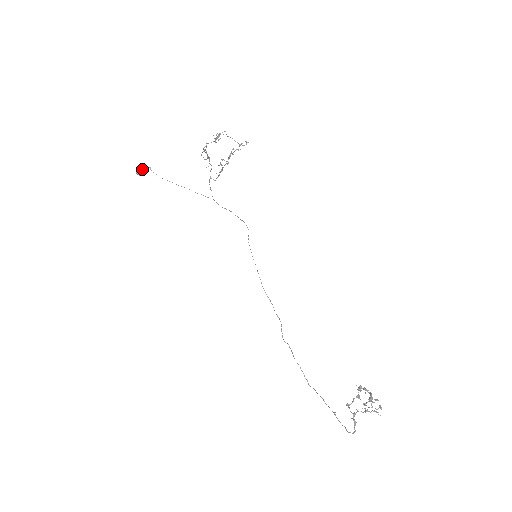
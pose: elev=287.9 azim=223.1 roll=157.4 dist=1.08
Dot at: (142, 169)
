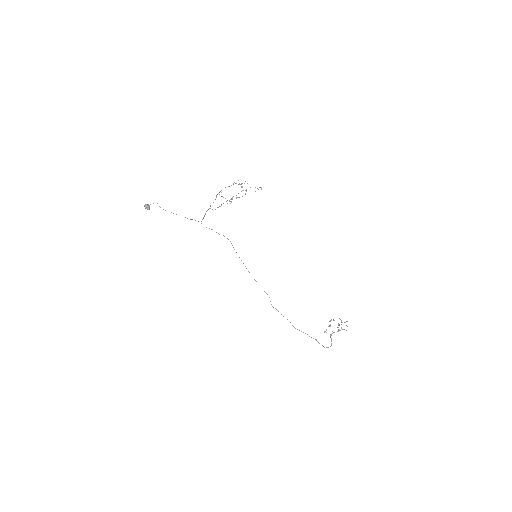
Dot at: (149, 205)
